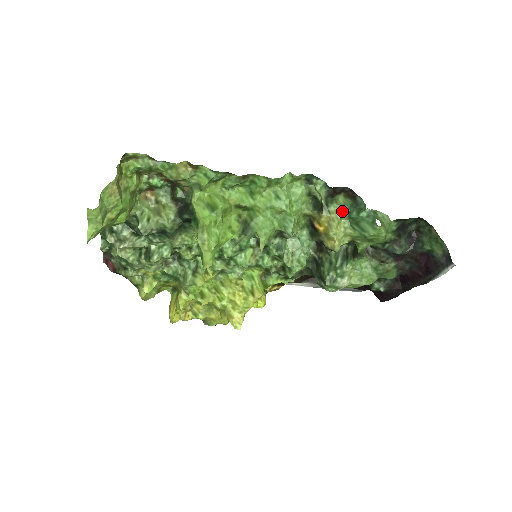
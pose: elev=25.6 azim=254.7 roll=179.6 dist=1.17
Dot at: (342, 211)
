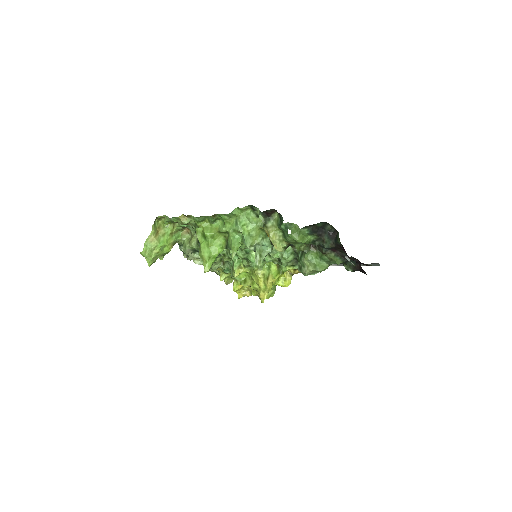
Dot at: (276, 225)
